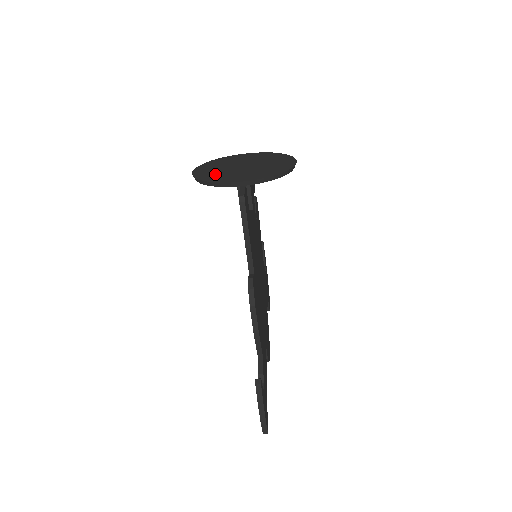
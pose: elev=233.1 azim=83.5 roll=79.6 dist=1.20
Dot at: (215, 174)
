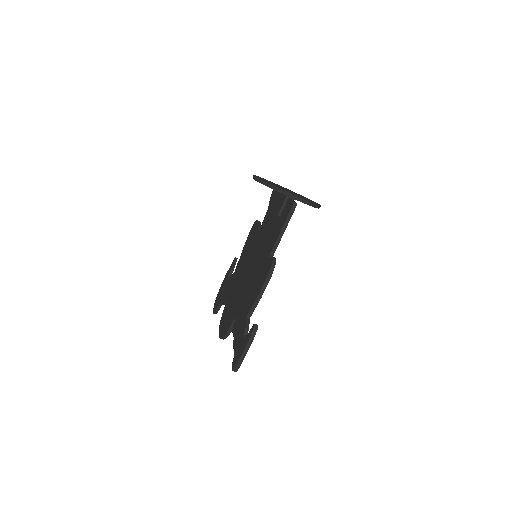
Dot at: (272, 184)
